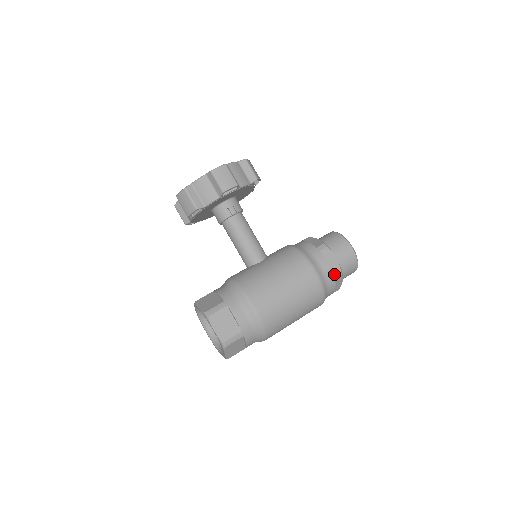
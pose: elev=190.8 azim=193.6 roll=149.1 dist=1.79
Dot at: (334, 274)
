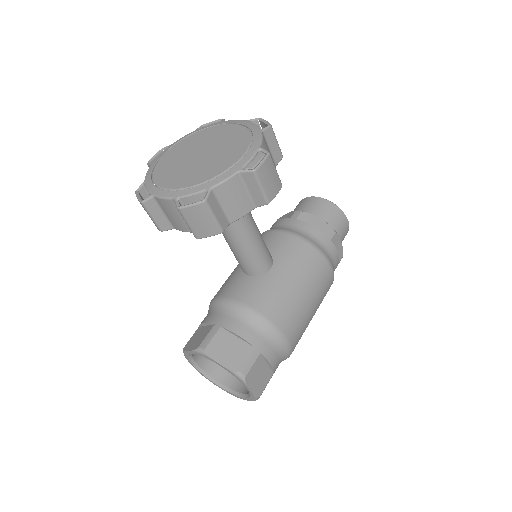
Dot at: (339, 262)
